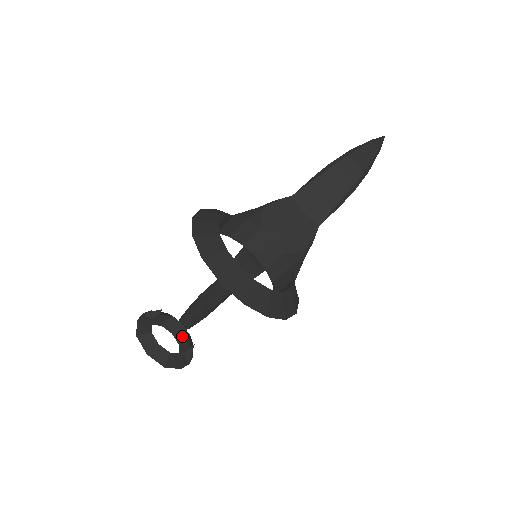
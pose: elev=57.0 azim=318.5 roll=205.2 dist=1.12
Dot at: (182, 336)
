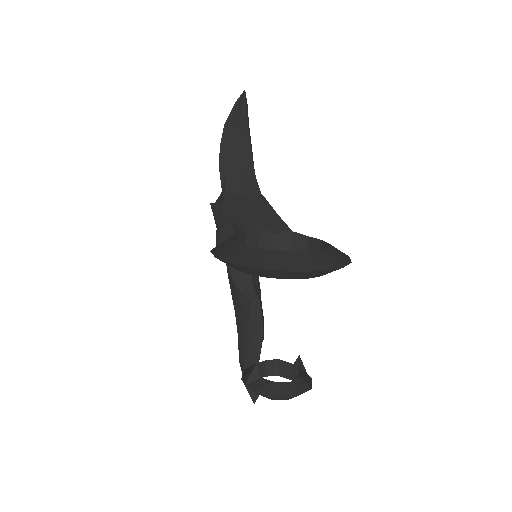
Dot at: (274, 368)
